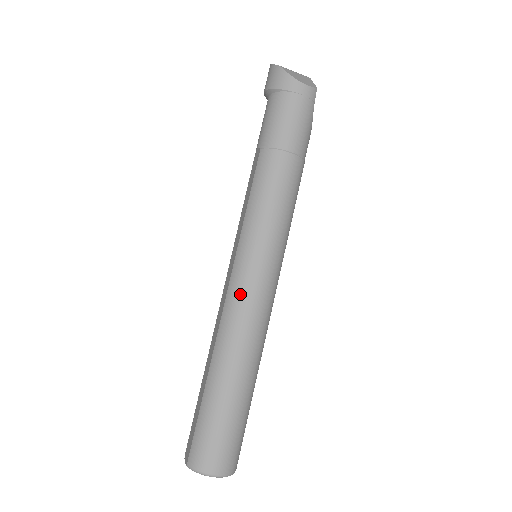
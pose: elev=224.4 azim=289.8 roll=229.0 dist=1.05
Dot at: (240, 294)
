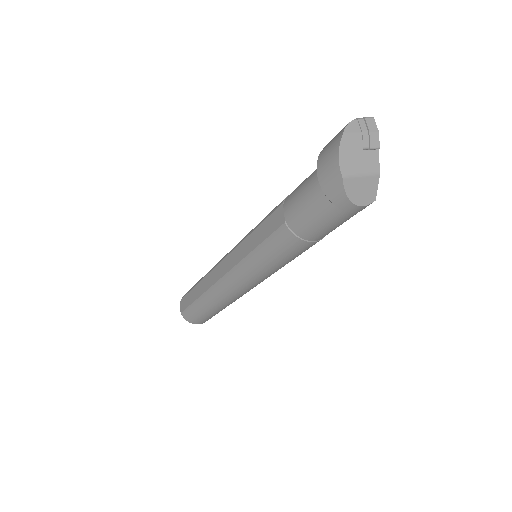
Dot at: (232, 286)
